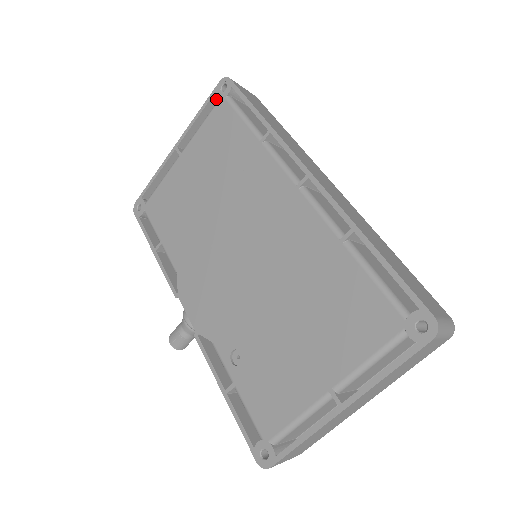
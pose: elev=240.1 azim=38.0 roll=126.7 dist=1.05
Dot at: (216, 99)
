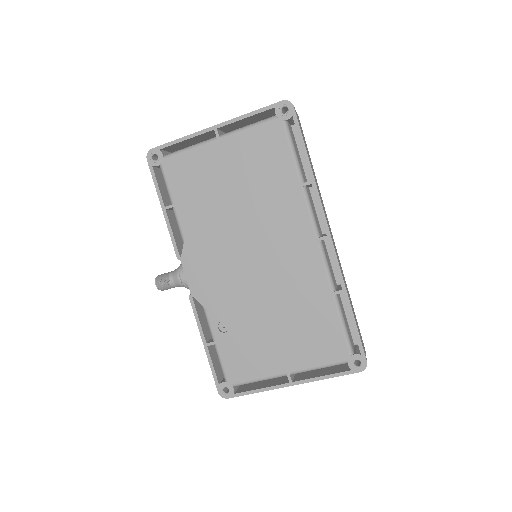
Dot at: (271, 110)
